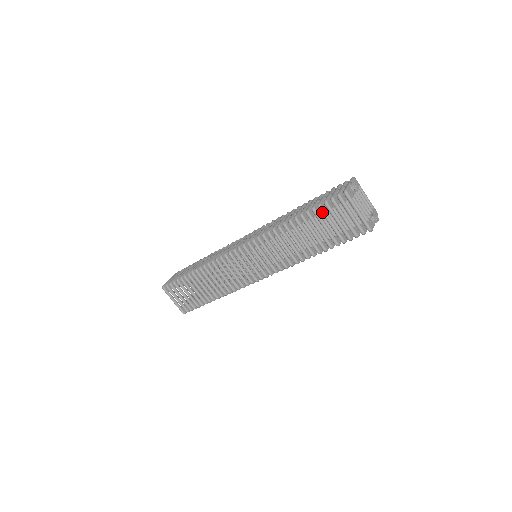
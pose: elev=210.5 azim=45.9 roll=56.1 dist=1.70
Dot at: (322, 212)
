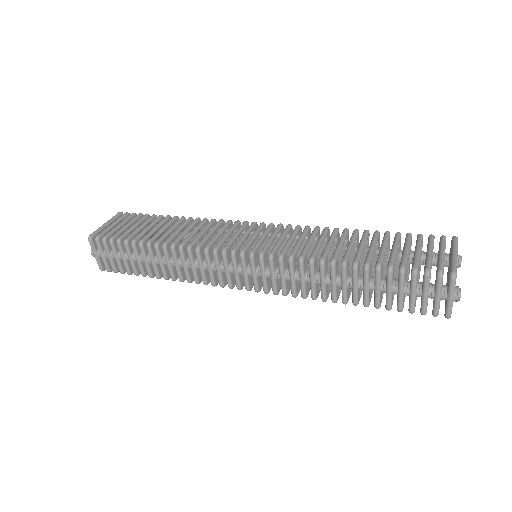
Dot at: occluded
